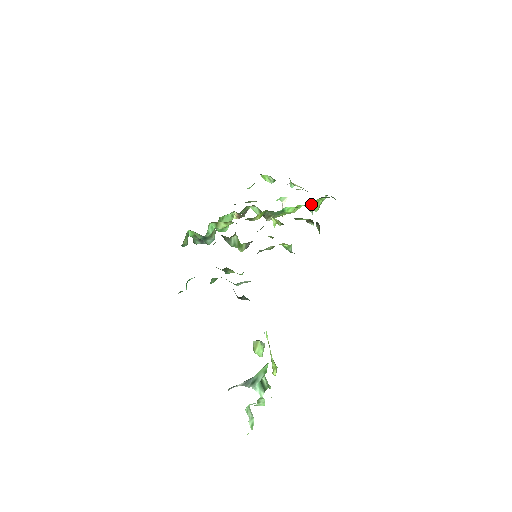
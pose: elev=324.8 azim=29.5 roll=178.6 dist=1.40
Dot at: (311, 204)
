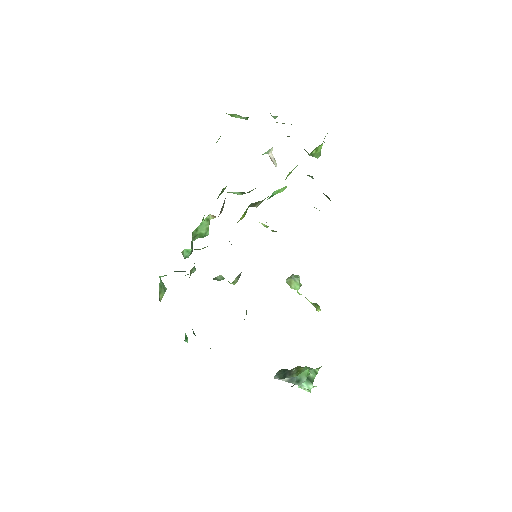
Dot at: (308, 154)
